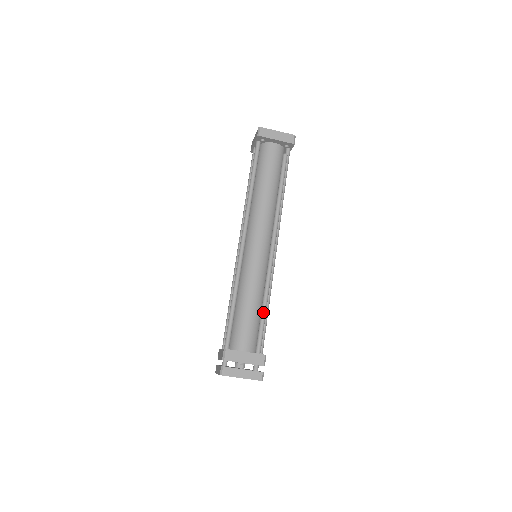
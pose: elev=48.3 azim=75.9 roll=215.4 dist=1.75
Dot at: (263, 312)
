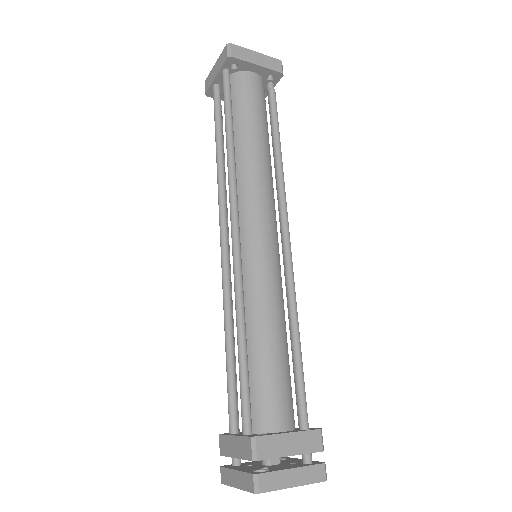
Dot at: (298, 351)
